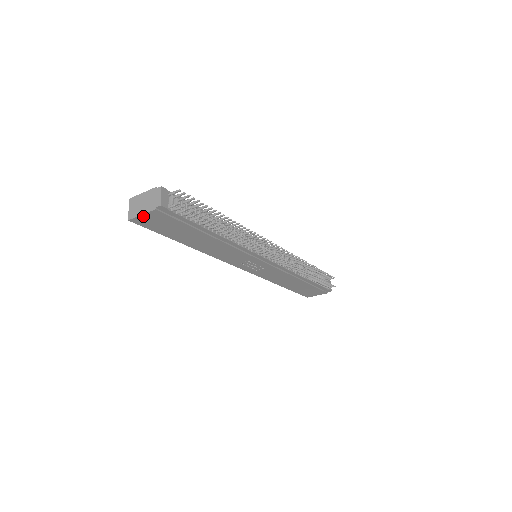
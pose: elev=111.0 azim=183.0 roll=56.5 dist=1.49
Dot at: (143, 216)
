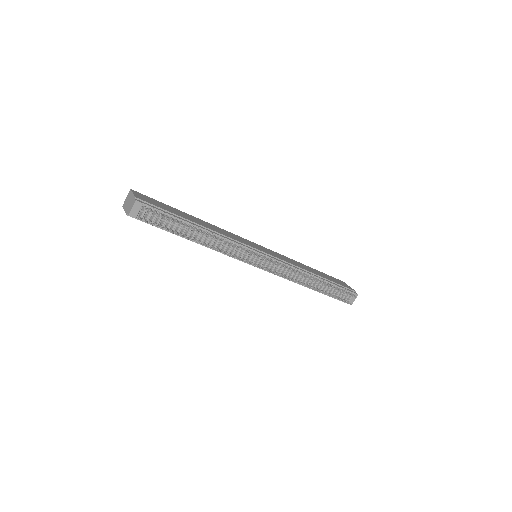
Dot at: occluded
